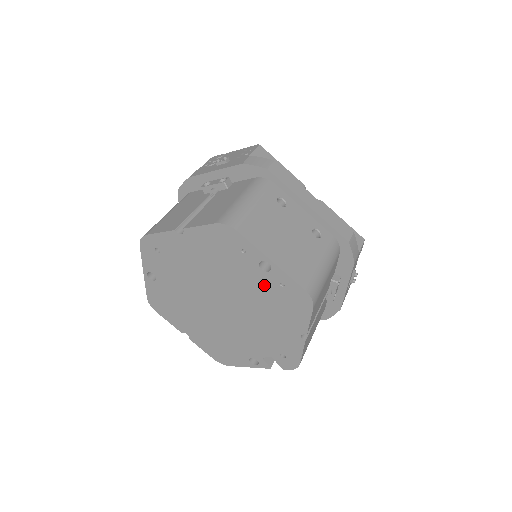
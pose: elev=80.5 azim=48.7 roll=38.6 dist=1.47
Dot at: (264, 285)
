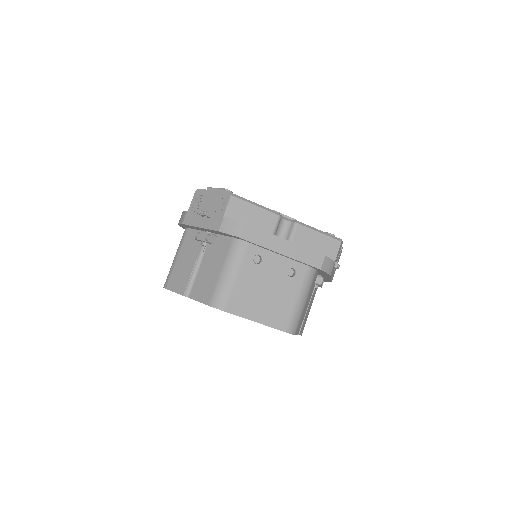
Dot at: occluded
